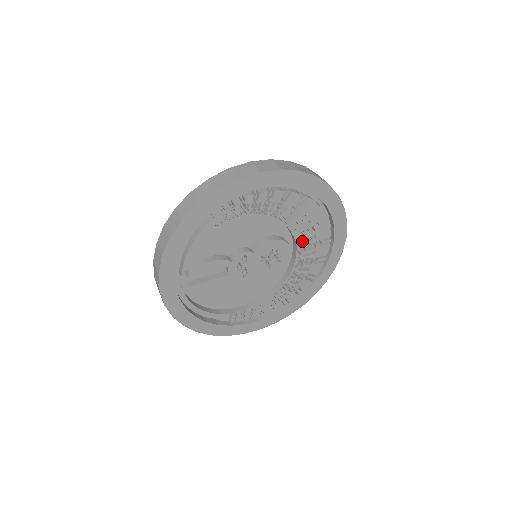
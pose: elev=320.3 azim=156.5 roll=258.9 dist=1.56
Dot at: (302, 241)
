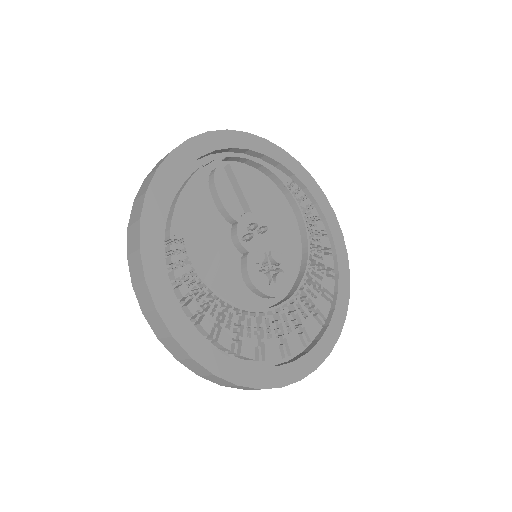
Dot at: (297, 301)
